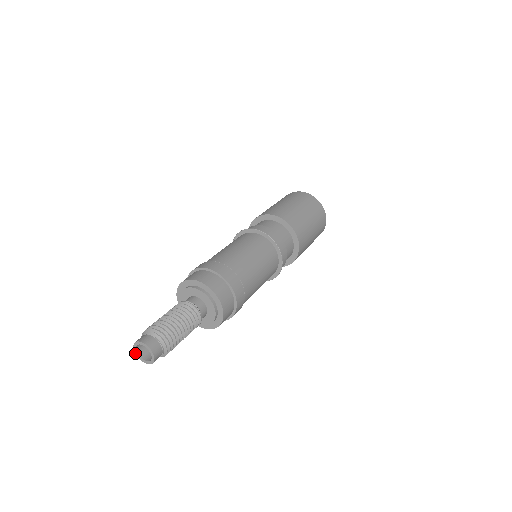
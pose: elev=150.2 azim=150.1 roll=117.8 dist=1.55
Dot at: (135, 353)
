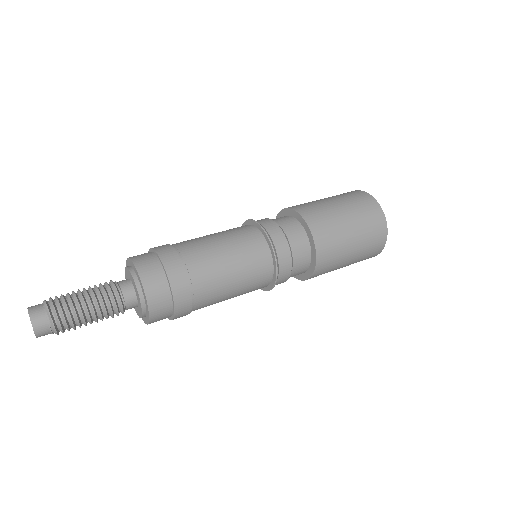
Dot at: occluded
